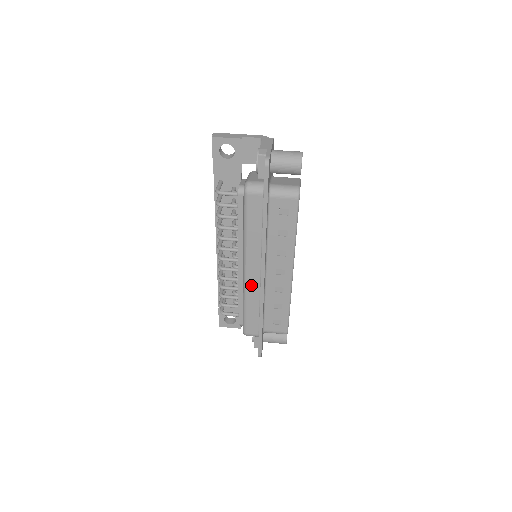
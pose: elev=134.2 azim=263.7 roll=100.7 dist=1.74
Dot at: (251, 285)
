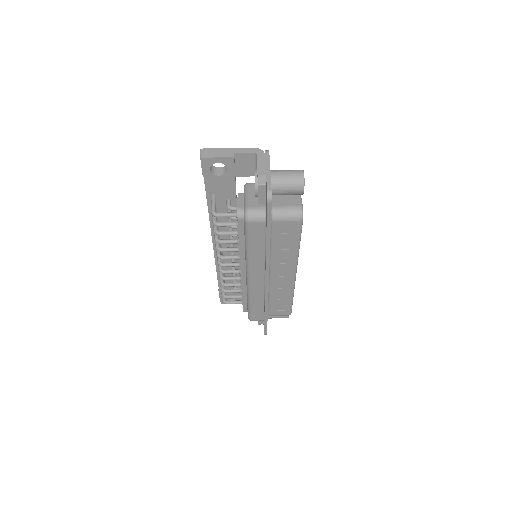
Dot at: (255, 288)
